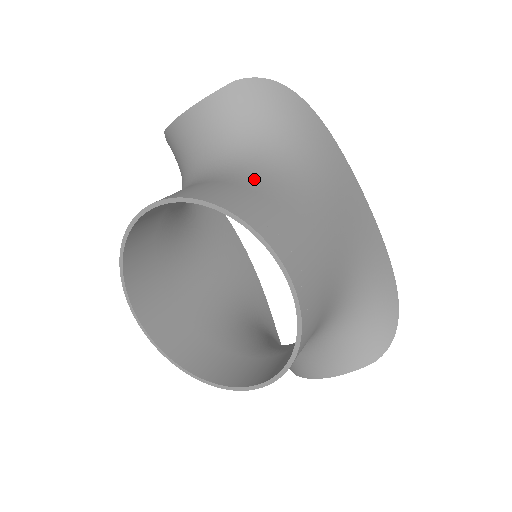
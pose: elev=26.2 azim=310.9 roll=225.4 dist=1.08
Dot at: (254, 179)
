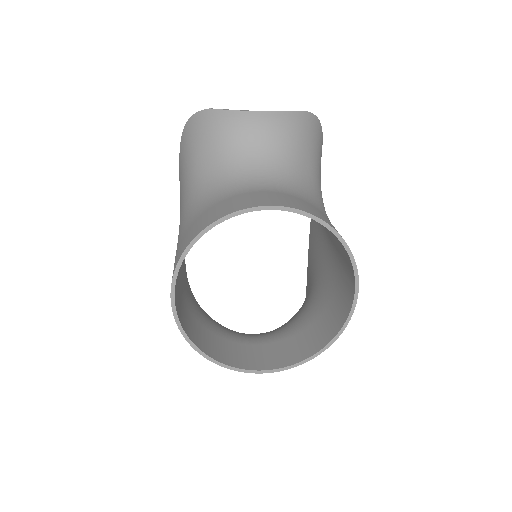
Dot at: (318, 206)
